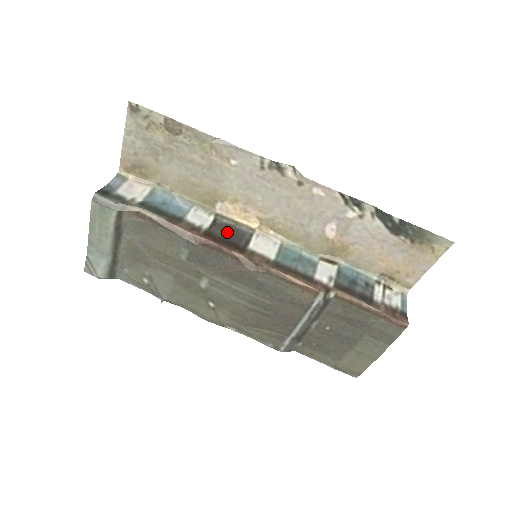
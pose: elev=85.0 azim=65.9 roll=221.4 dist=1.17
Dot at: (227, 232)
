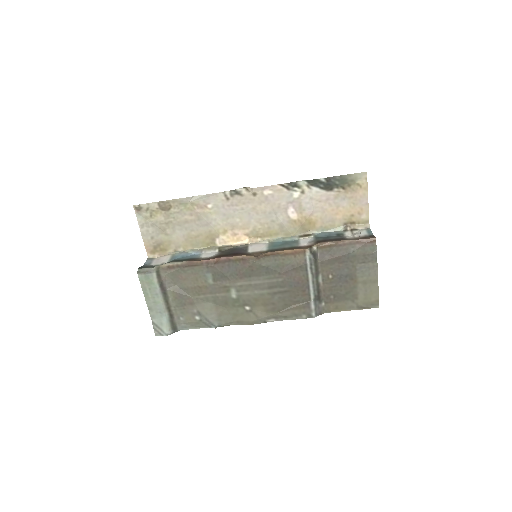
Dot at: (230, 252)
